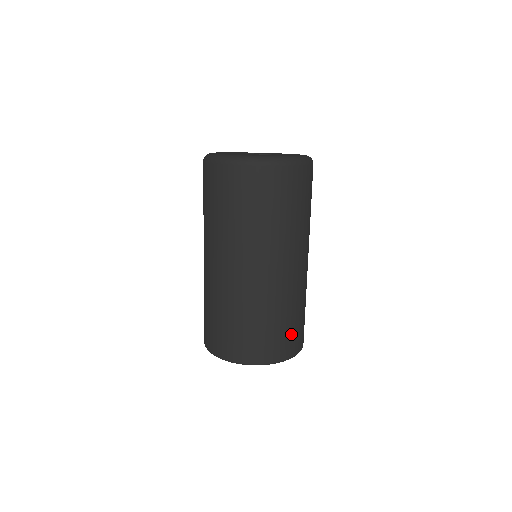
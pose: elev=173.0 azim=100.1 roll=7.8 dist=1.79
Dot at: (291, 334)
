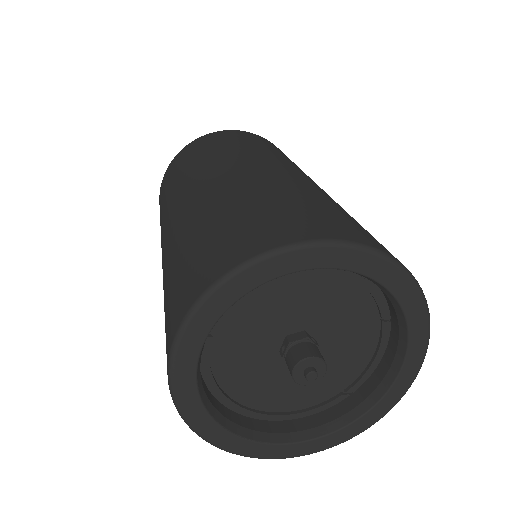
Dot at: occluded
